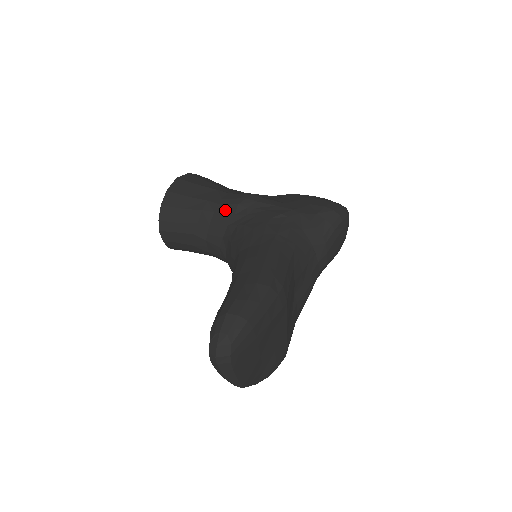
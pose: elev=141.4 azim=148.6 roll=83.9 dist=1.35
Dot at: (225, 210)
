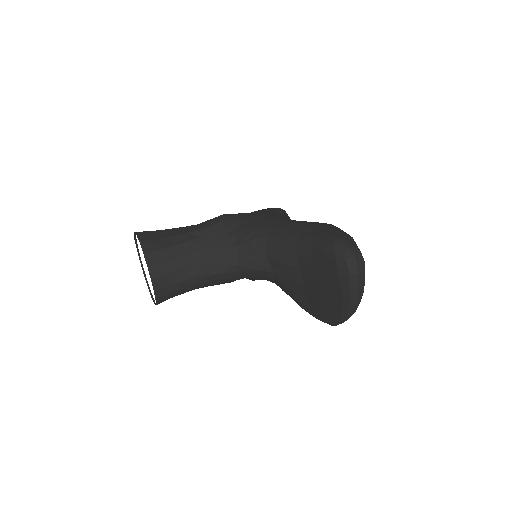
Dot at: (213, 230)
